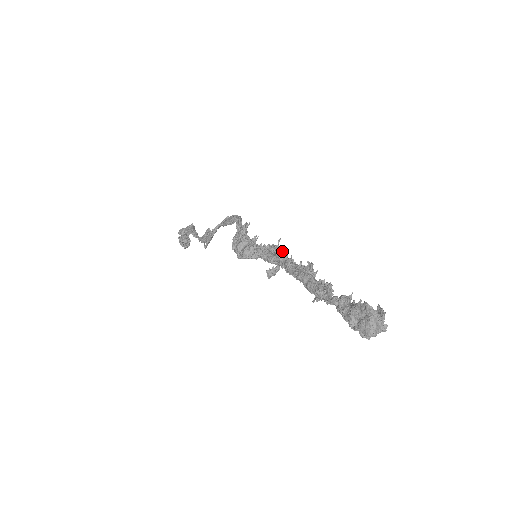
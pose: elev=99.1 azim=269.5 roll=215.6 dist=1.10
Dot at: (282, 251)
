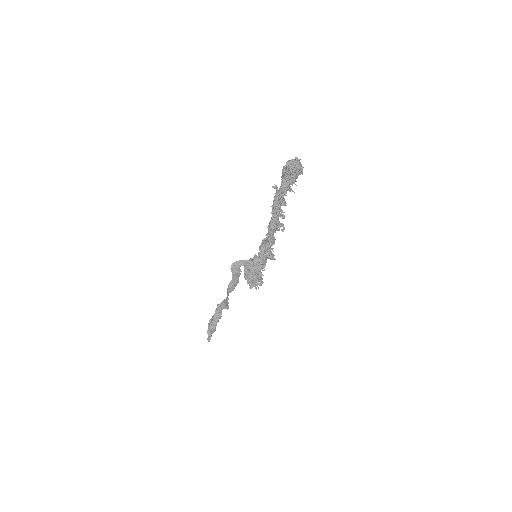
Dot at: (272, 255)
